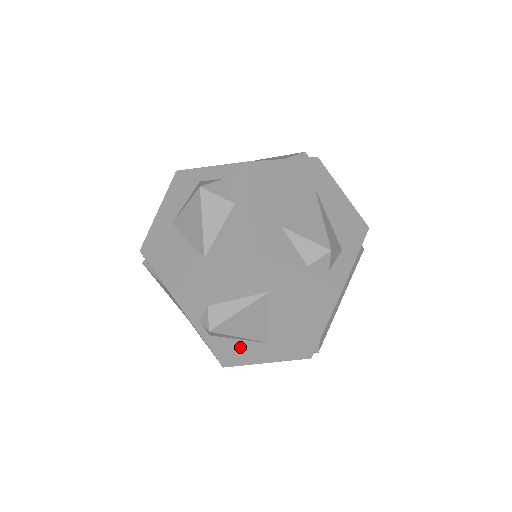
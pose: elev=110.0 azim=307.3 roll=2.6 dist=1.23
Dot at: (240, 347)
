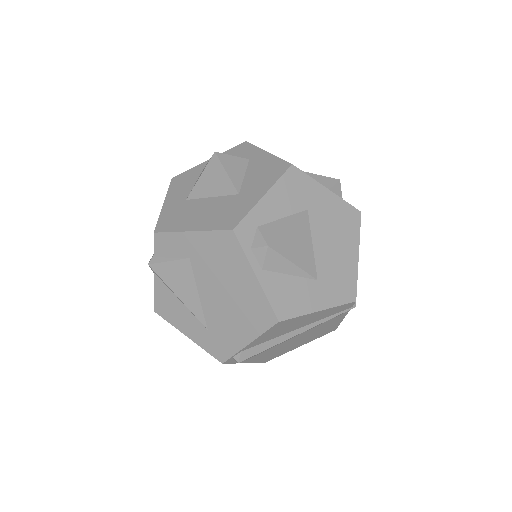
Dot at: (292, 287)
